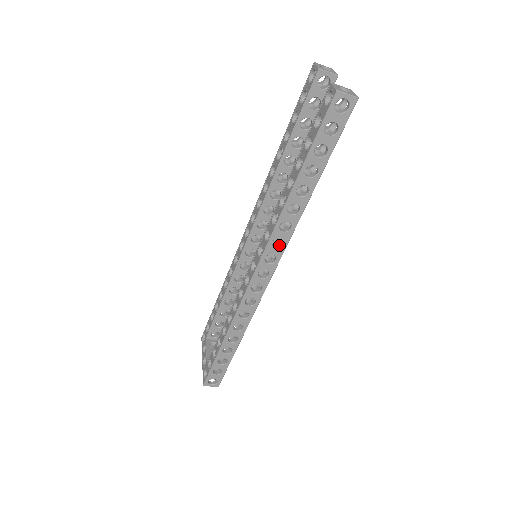
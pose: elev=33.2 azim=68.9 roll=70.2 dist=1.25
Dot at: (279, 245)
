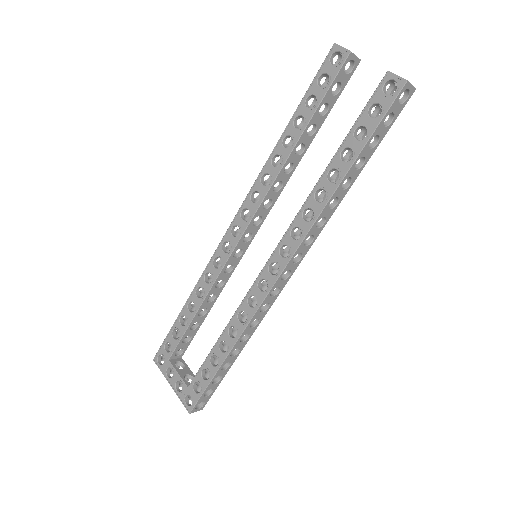
Dot at: (306, 242)
